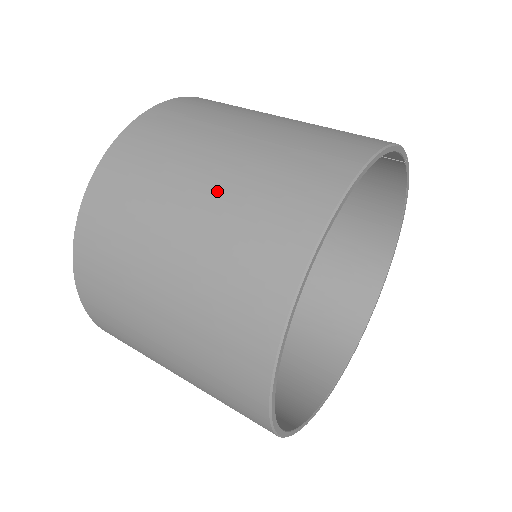
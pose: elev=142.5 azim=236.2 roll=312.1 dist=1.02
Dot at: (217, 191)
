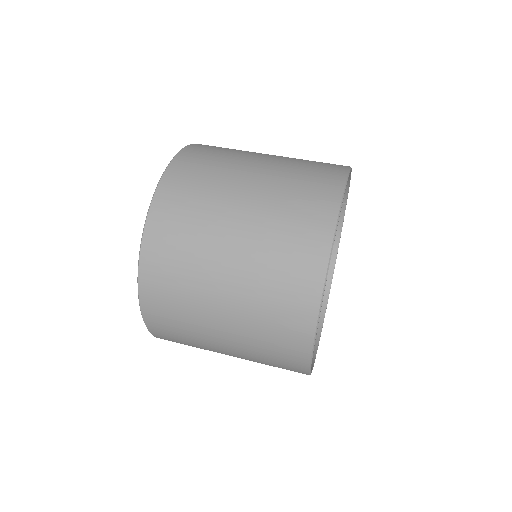
Dot at: (273, 166)
